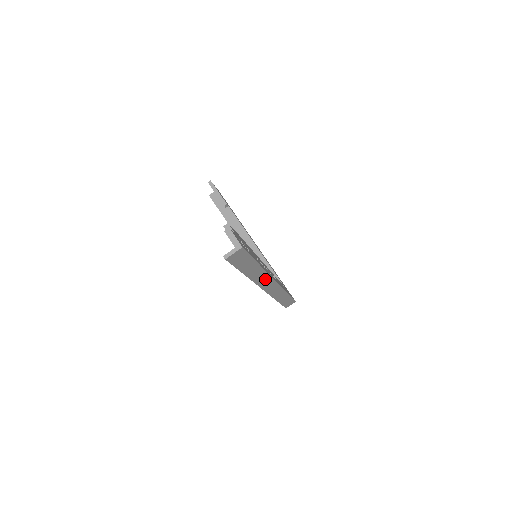
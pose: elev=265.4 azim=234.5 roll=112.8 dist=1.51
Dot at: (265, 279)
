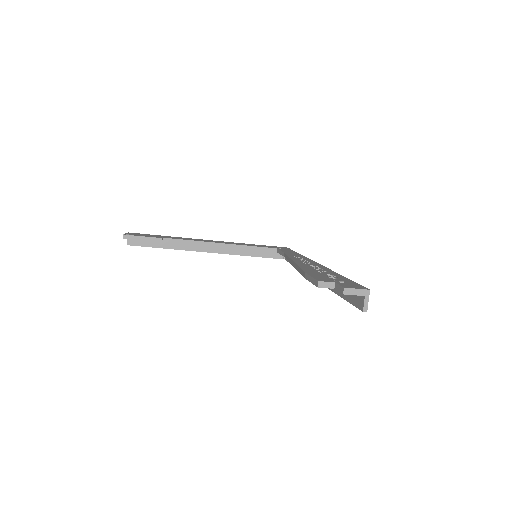
Dot at: occluded
